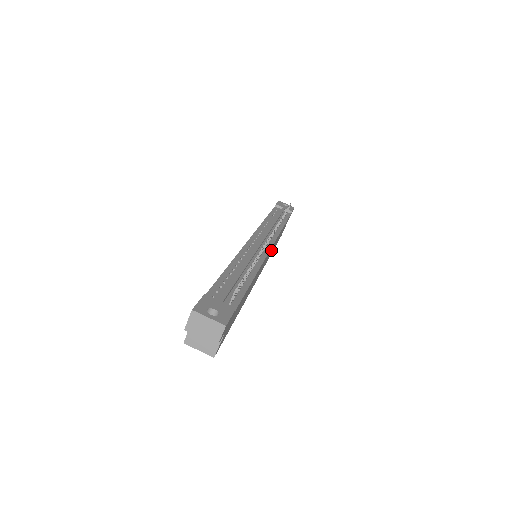
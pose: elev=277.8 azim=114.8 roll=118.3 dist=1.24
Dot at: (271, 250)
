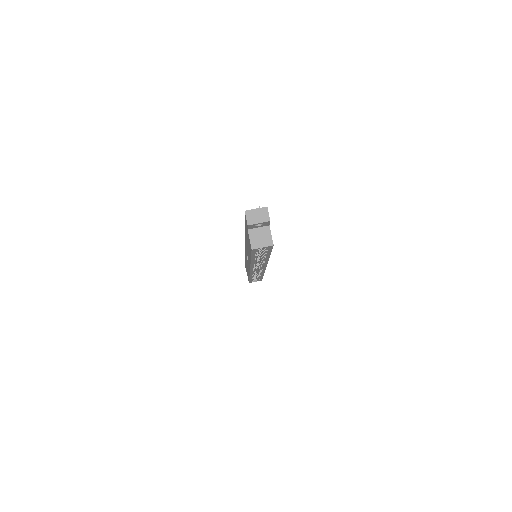
Dot at: occluded
